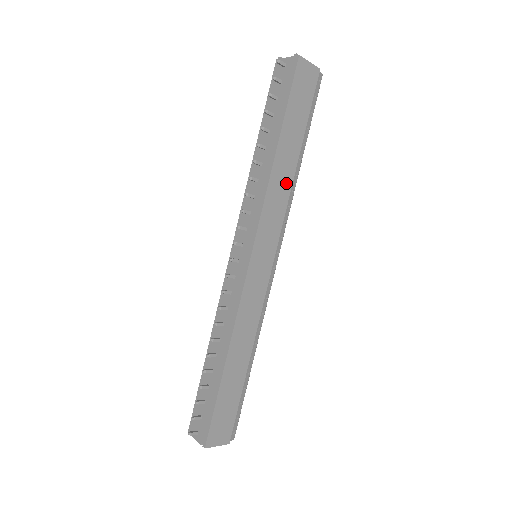
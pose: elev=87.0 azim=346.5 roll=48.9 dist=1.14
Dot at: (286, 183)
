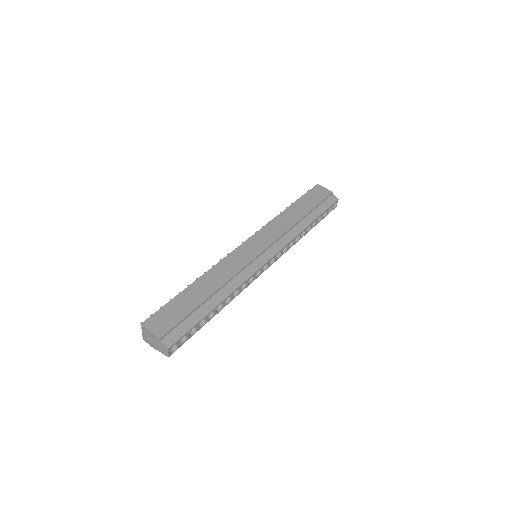
Dot at: (289, 223)
